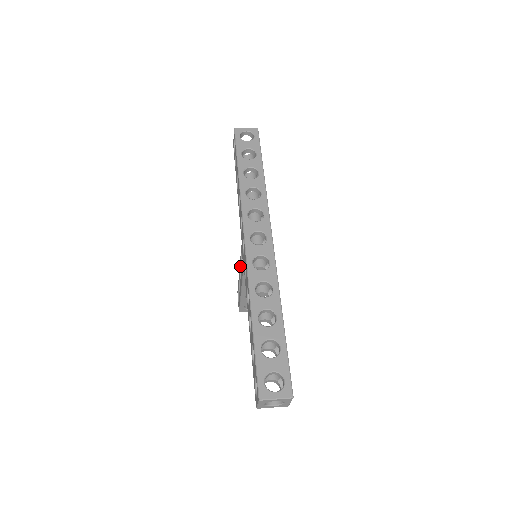
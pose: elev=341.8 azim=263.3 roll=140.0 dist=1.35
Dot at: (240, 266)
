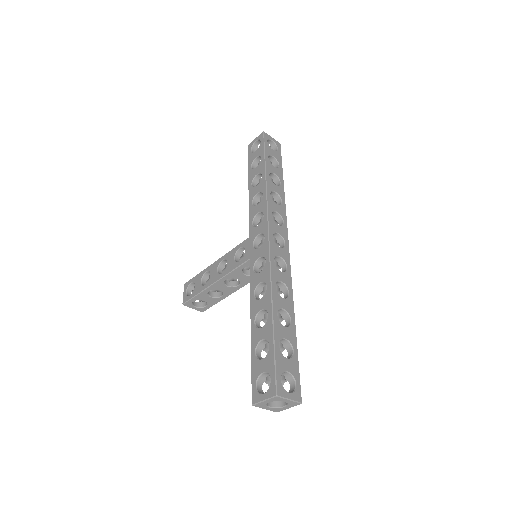
Dot at: (224, 259)
